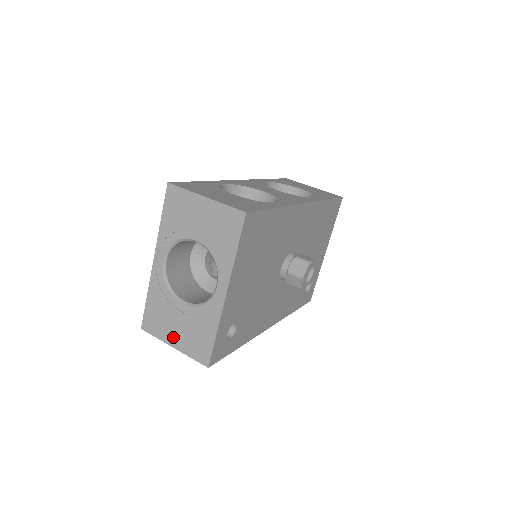
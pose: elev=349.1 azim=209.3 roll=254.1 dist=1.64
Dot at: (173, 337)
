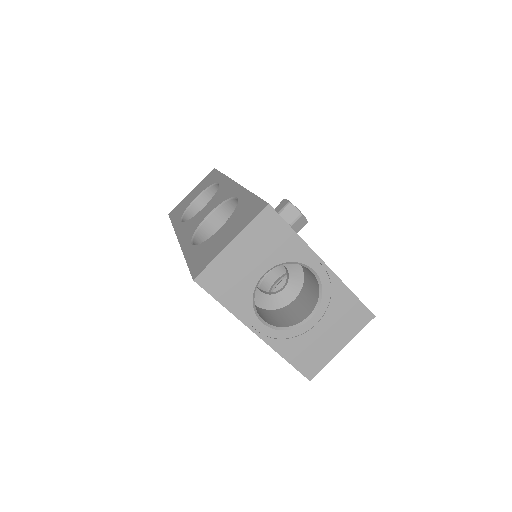
Dot at: (334, 345)
